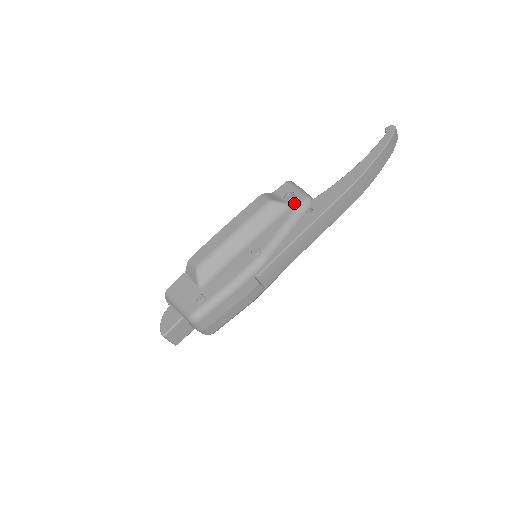
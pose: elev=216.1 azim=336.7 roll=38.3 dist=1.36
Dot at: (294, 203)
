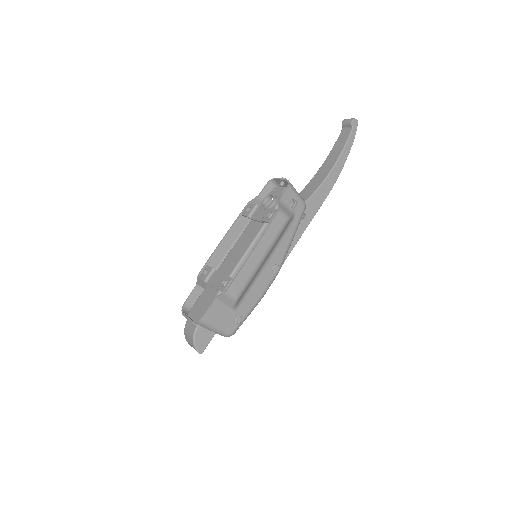
Dot at: (298, 213)
